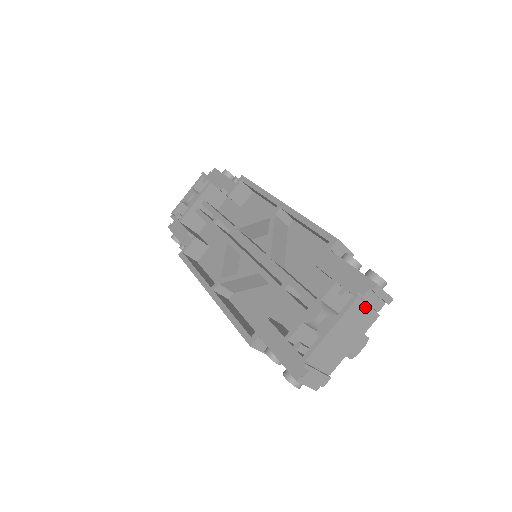
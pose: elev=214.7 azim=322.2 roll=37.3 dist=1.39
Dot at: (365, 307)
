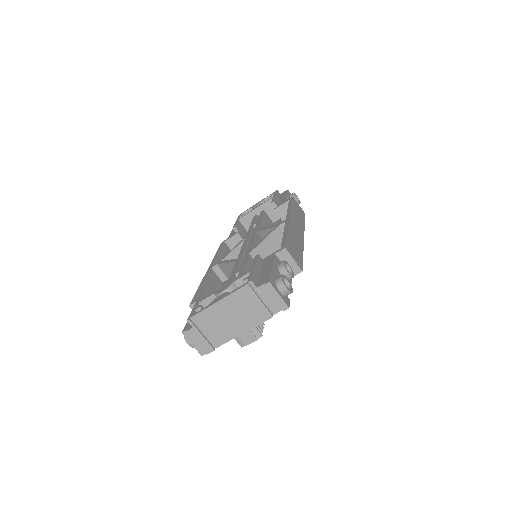
Dot at: (256, 299)
